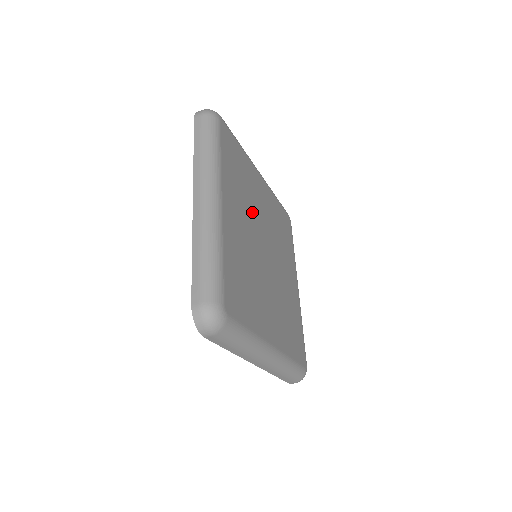
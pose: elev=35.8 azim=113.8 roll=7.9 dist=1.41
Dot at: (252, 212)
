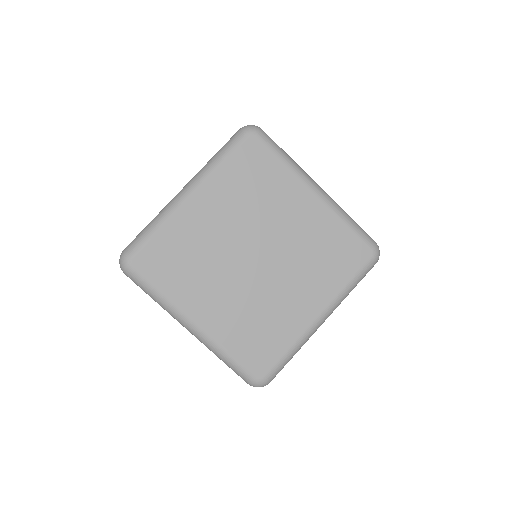
Dot at: (217, 261)
